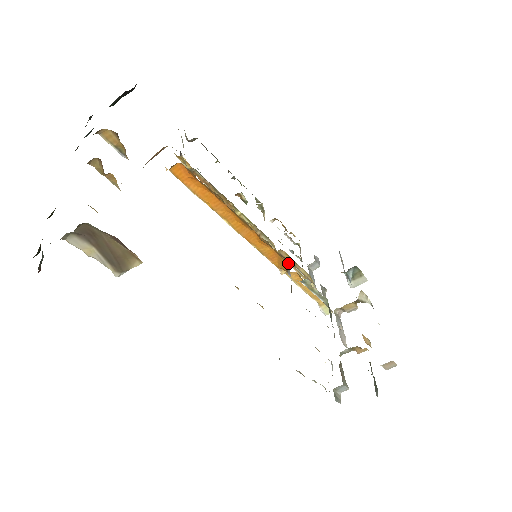
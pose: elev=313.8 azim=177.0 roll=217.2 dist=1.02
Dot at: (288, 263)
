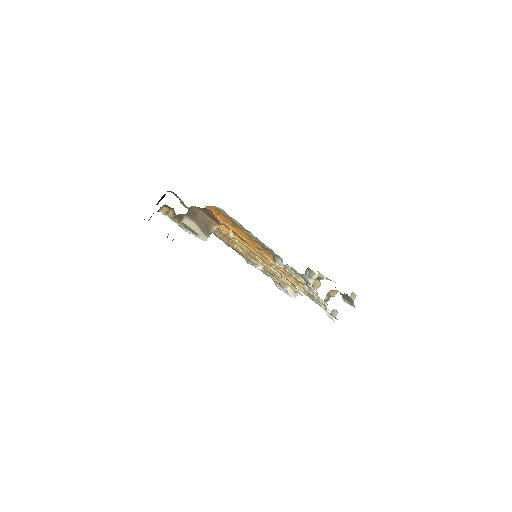
Dot at: (274, 256)
